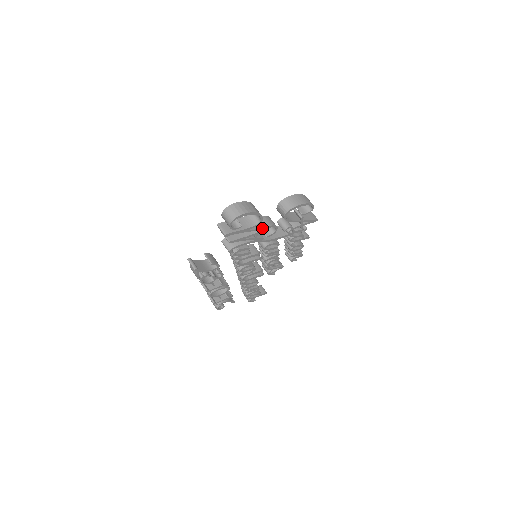
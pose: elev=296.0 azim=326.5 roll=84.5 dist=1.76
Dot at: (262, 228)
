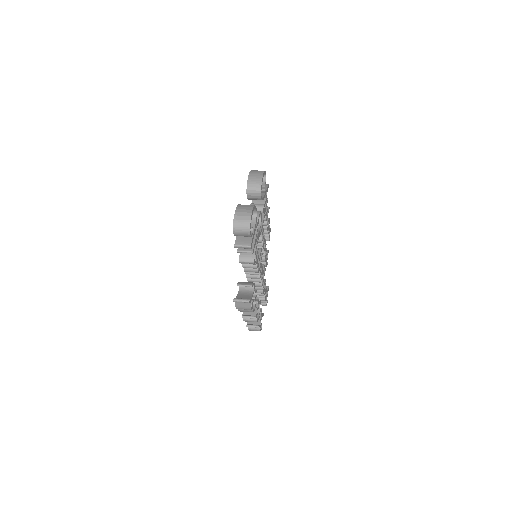
Dot at: (257, 221)
